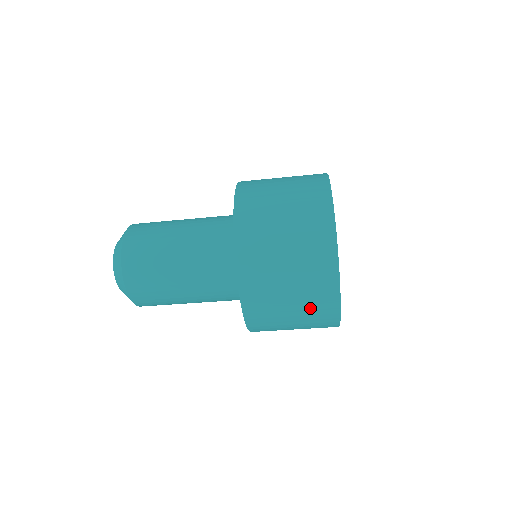
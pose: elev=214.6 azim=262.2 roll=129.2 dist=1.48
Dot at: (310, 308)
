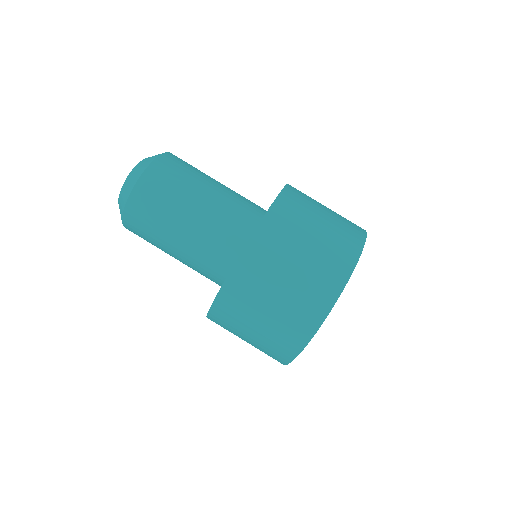
Dot at: (337, 232)
